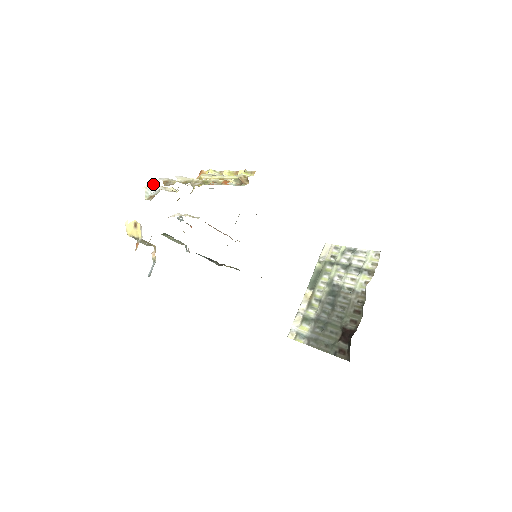
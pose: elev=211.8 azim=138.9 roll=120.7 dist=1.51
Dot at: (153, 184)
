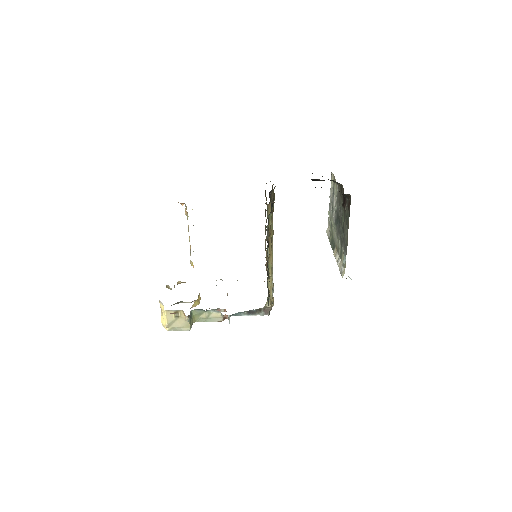
Dot at: occluded
